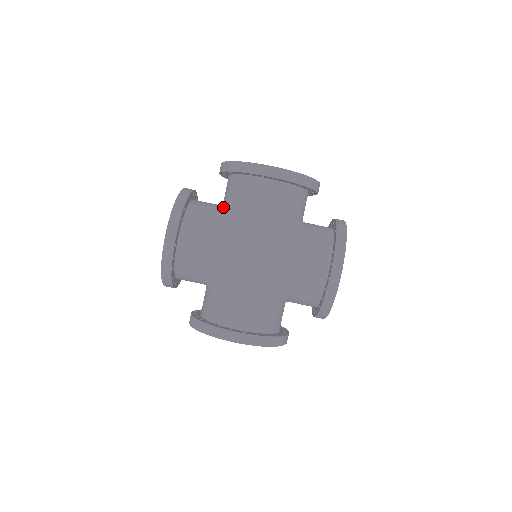
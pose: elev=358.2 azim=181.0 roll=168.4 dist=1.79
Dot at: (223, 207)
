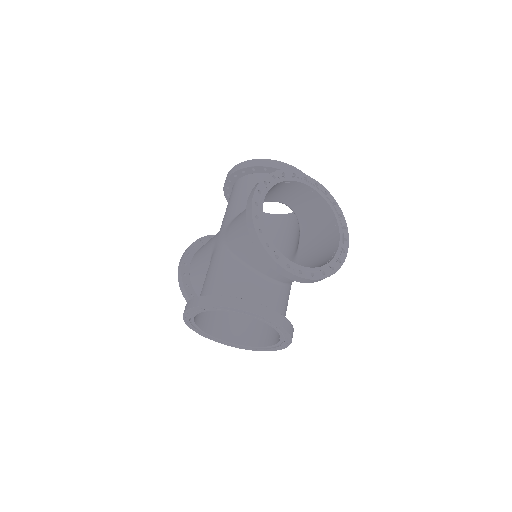
Dot at: occluded
